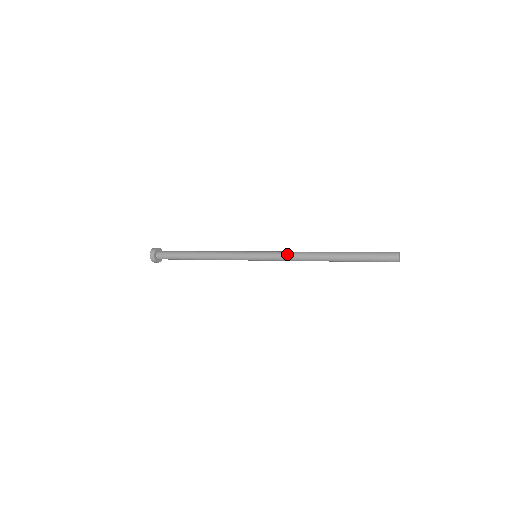
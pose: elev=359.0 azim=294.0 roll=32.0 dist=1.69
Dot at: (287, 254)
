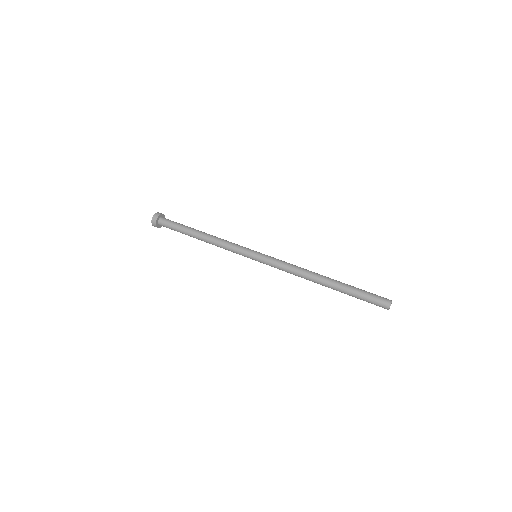
Dot at: (285, 271)
